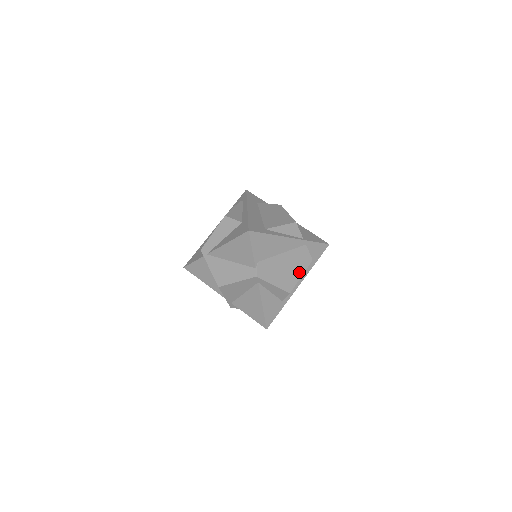
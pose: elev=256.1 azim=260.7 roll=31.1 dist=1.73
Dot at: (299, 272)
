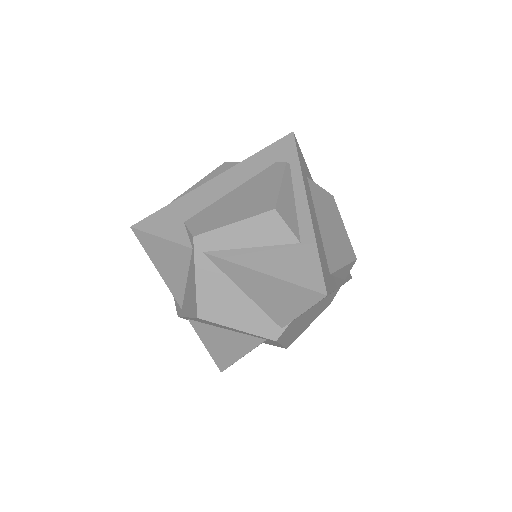
Dot at: (311, 321)
